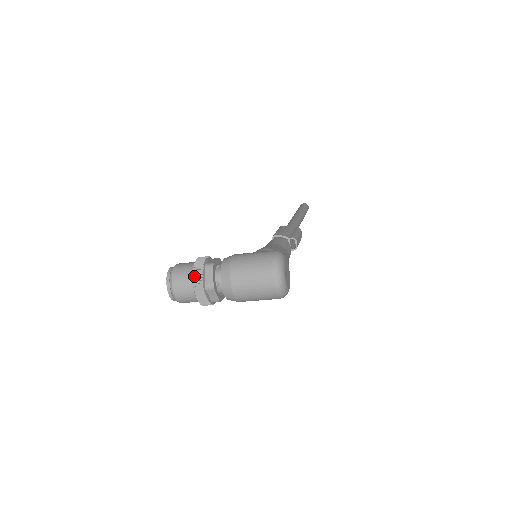
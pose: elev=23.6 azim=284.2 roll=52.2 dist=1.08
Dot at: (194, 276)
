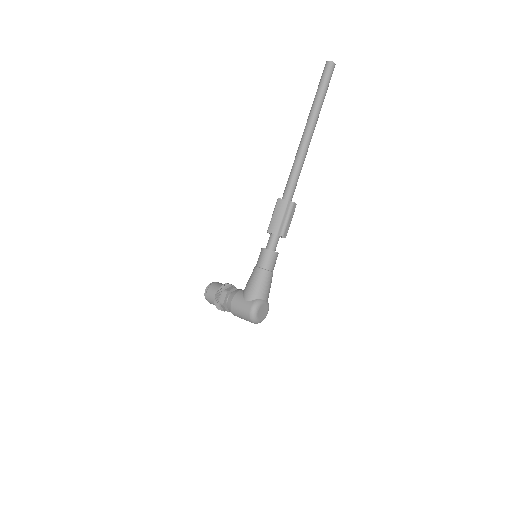
Dot at: (216, 307)
